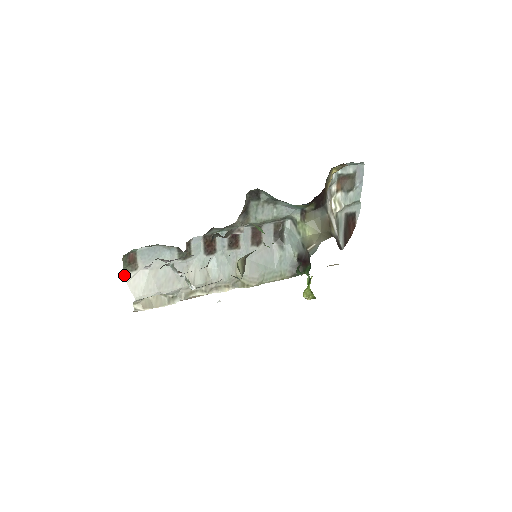
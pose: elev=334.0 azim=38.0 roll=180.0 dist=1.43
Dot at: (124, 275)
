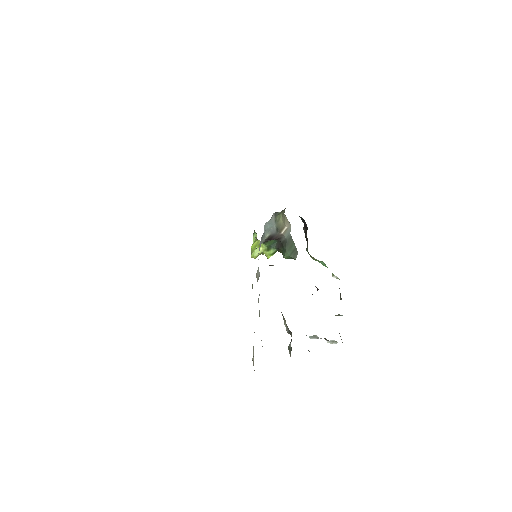
Dot at: occluded
